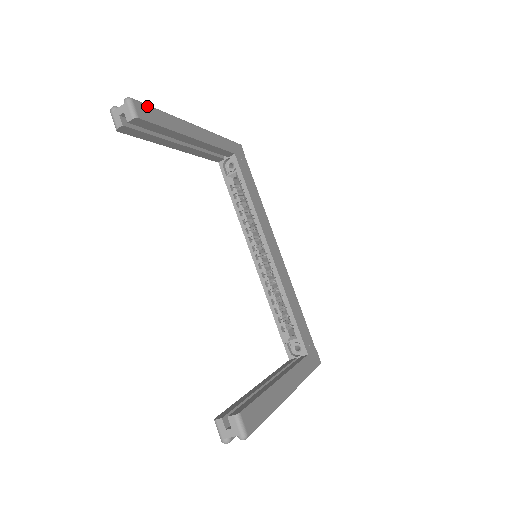
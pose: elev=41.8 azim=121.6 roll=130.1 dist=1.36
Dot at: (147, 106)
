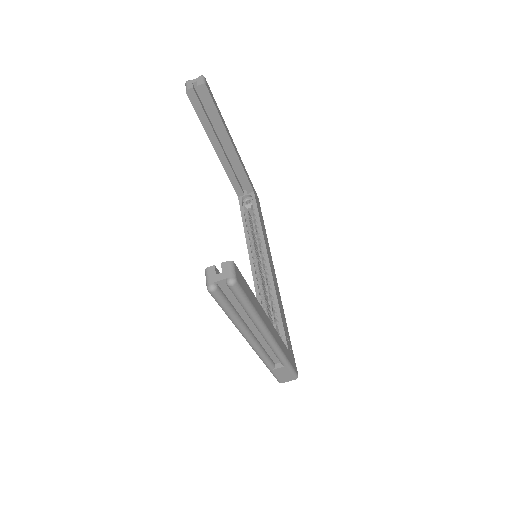
Dot at: (211, 92)
